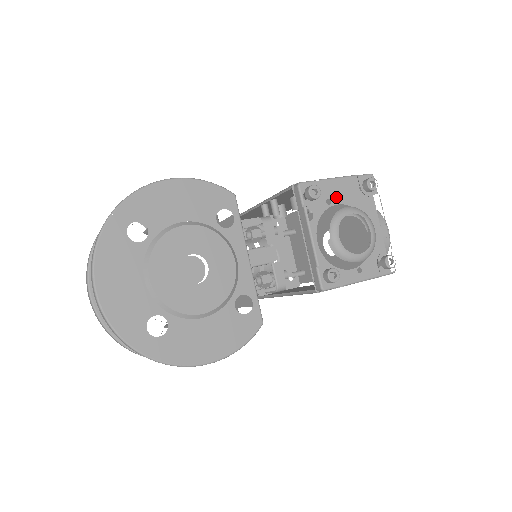
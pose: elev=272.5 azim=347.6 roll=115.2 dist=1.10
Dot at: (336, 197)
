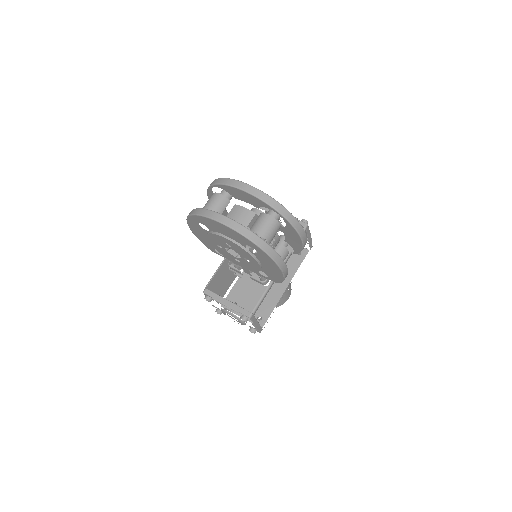
Dot at: occluded
